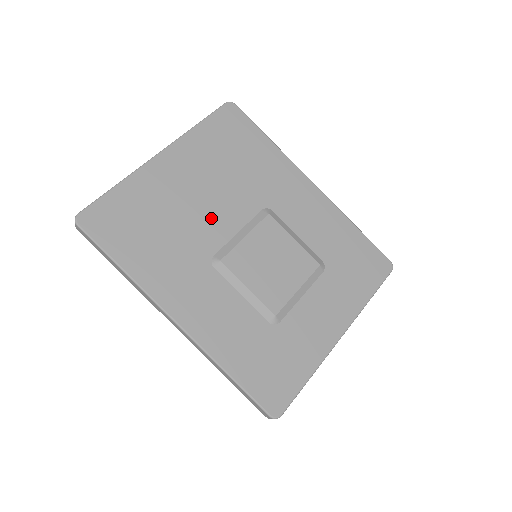
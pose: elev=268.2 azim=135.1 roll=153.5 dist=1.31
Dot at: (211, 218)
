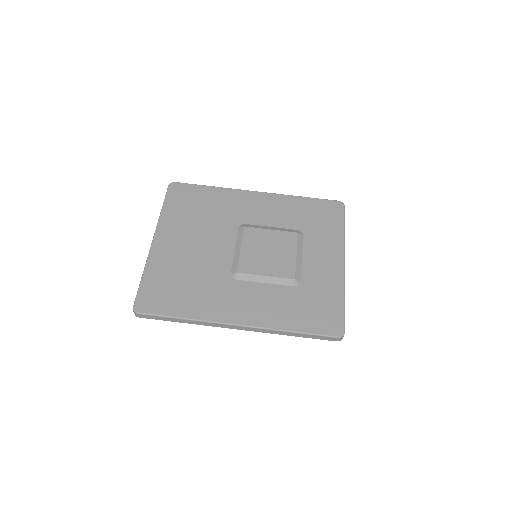
Dot at: (212, 254)
